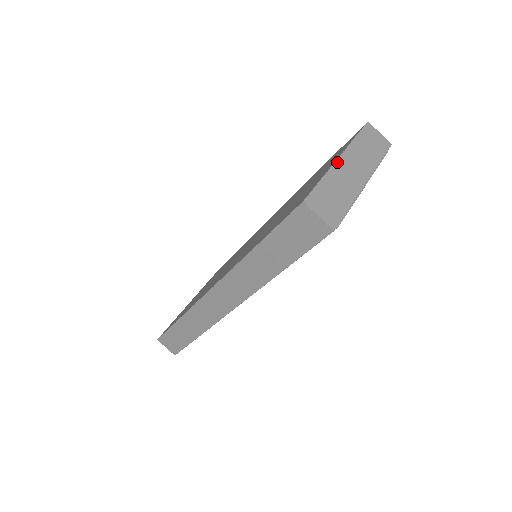
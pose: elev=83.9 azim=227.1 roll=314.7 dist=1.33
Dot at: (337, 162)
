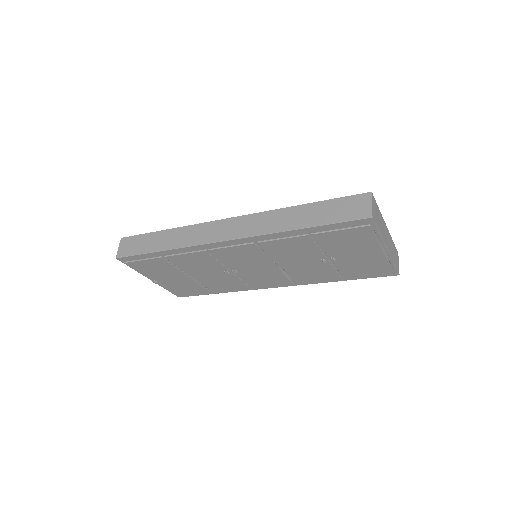
Dot at: (385, 223)
